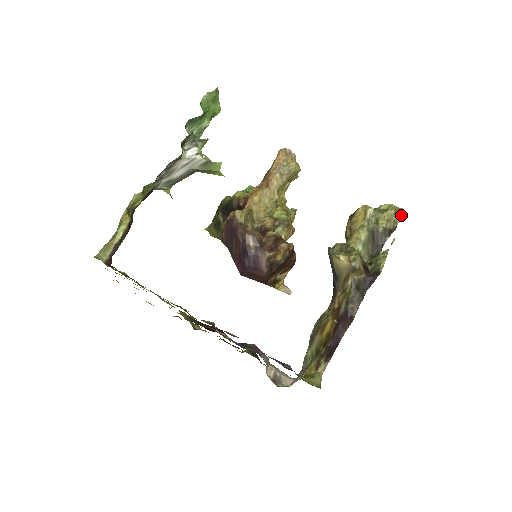
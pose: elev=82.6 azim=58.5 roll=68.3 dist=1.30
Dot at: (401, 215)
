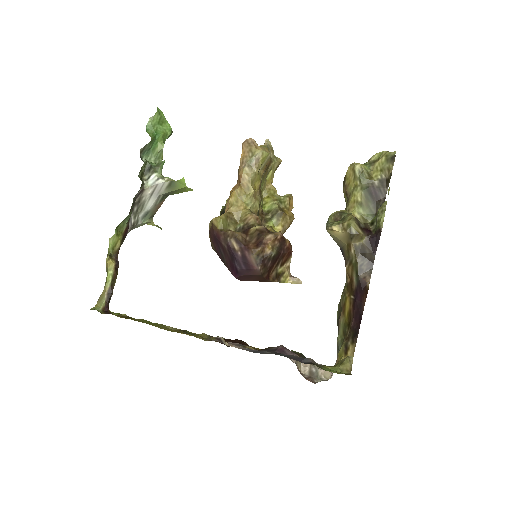
Dot at: (393, 159)
